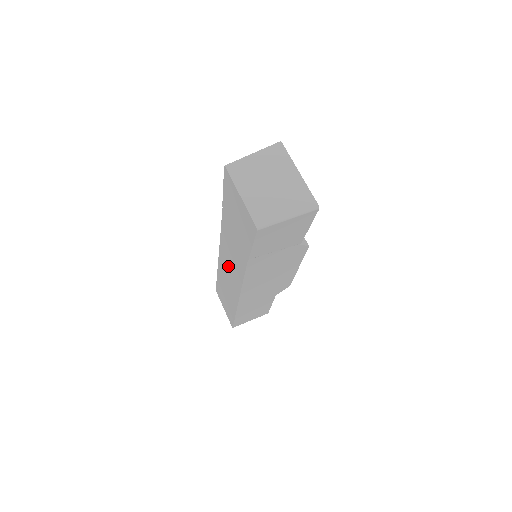
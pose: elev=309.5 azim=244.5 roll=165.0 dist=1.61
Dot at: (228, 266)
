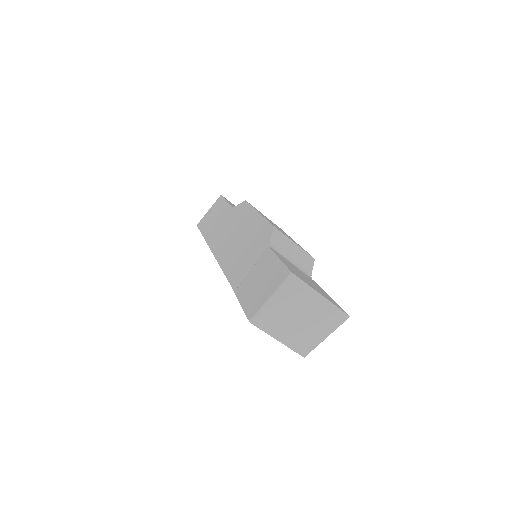
Dot at: occluded
